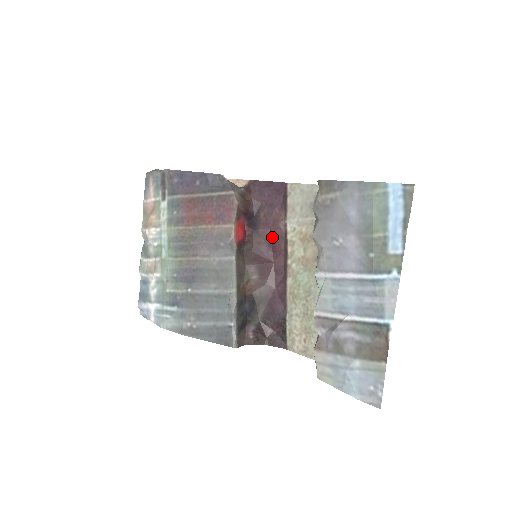
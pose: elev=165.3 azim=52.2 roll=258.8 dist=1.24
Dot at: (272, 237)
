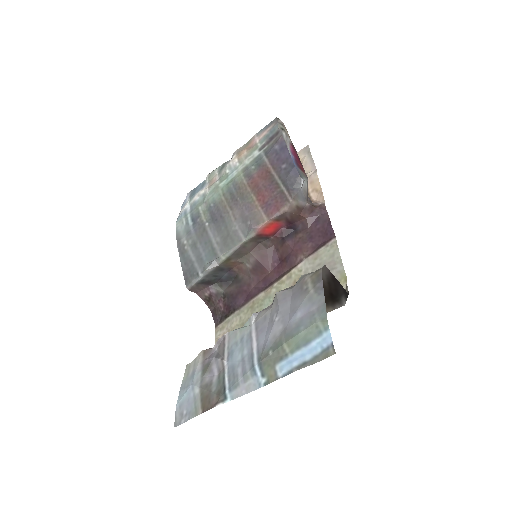
Dot at: (287, 256)
